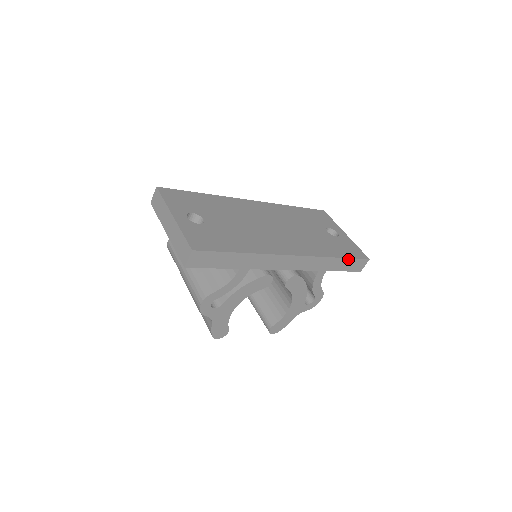
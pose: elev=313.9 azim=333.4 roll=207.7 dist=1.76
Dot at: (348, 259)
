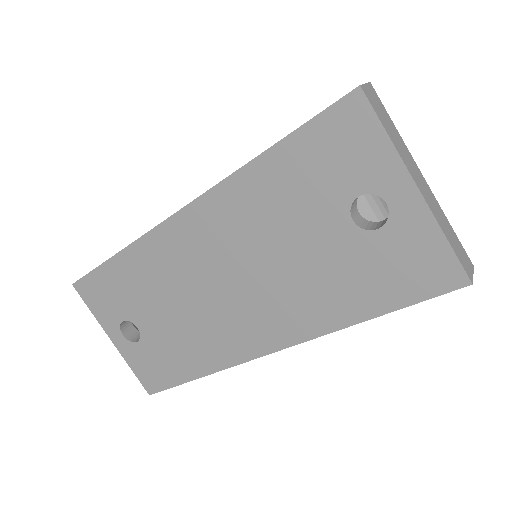
Dot at: (397, 308)
